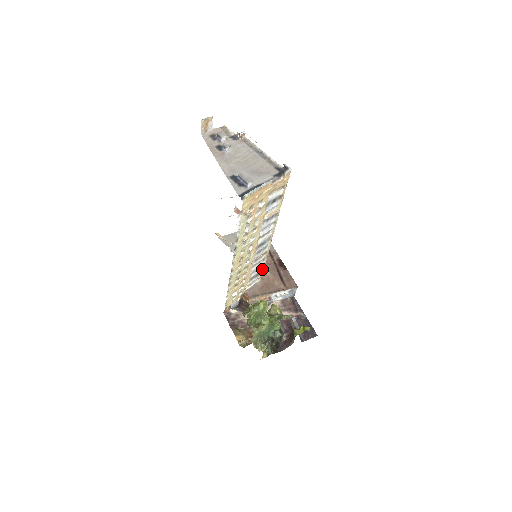
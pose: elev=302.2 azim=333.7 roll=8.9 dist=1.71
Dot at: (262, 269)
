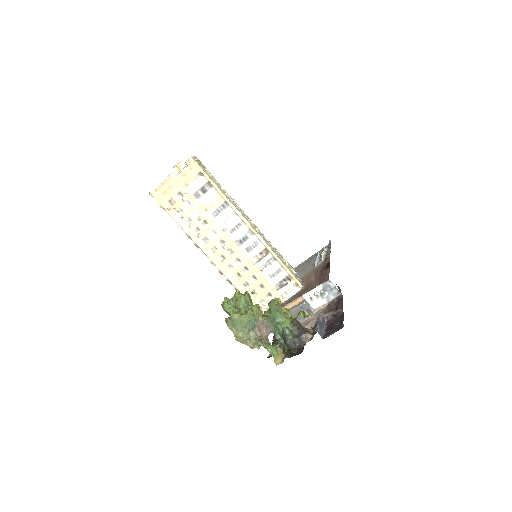
Dot at: (287, 272)
